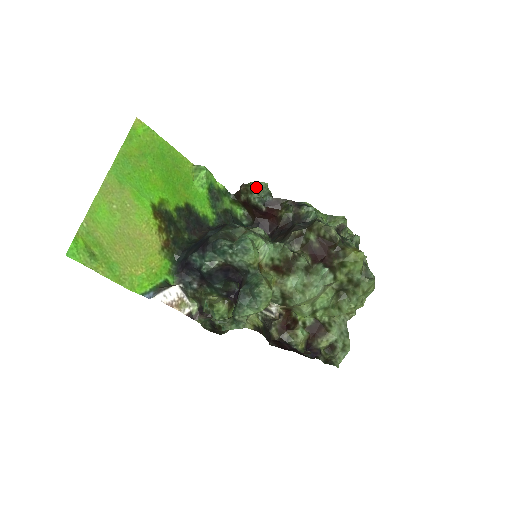
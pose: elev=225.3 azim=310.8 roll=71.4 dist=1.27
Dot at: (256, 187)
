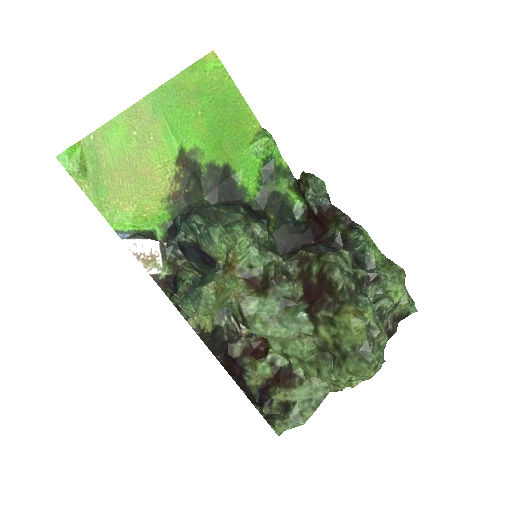
Dot at: (312, 181)
